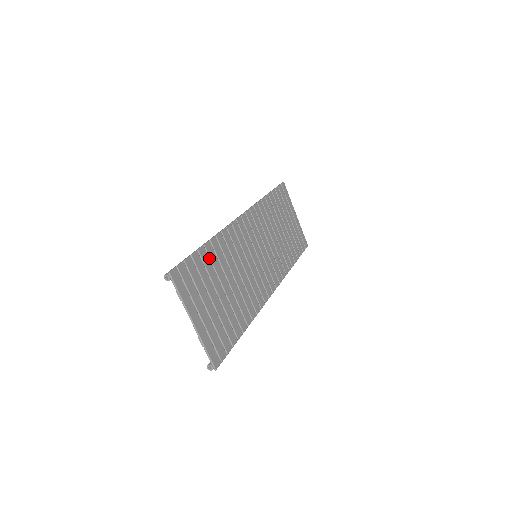
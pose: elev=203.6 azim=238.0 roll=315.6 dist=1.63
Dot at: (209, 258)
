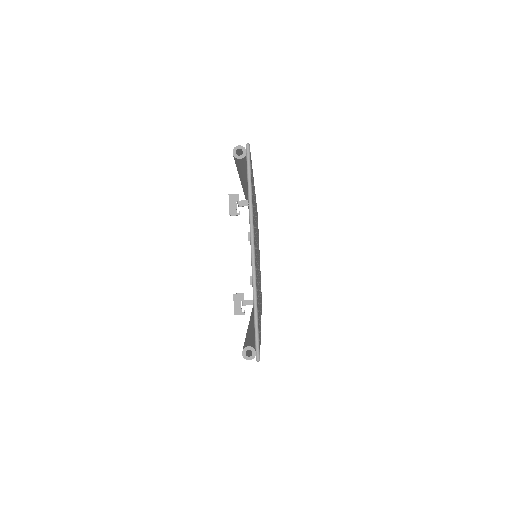
Dot at: occluded
